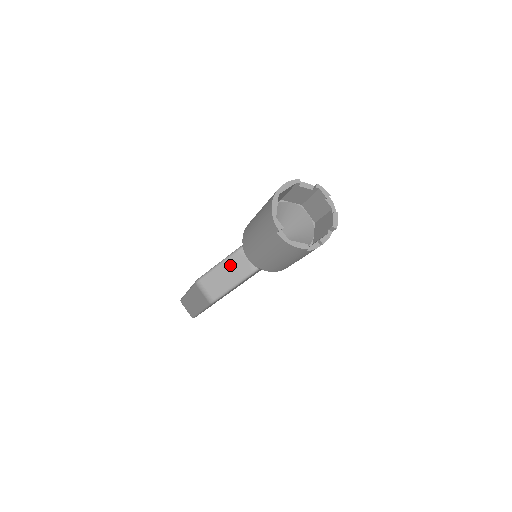
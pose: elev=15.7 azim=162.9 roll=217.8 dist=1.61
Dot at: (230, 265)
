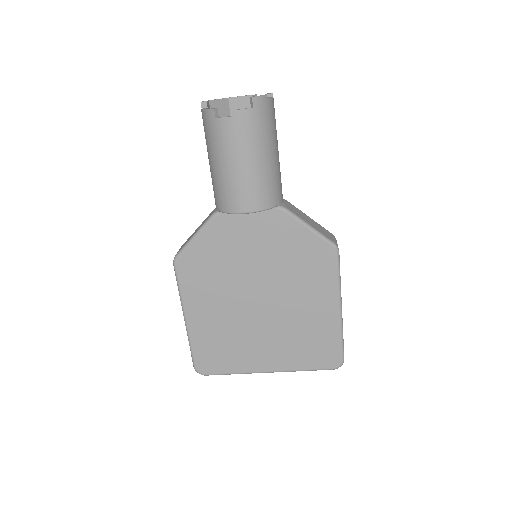
Dot at: occluded
